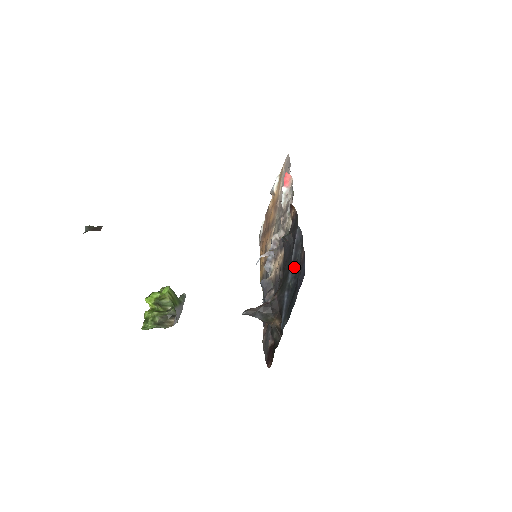
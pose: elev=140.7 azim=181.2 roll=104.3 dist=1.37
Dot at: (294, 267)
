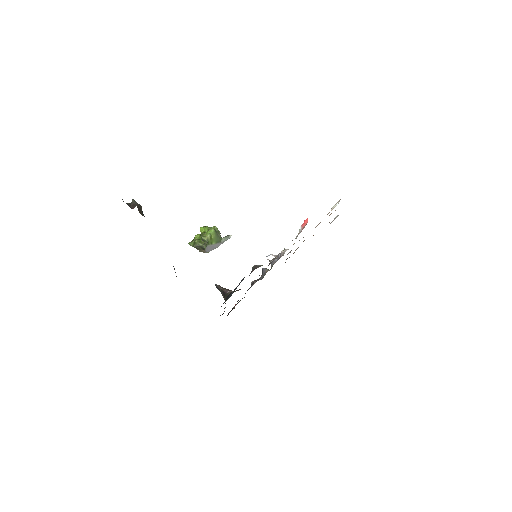
Dot at: (233, 292)
